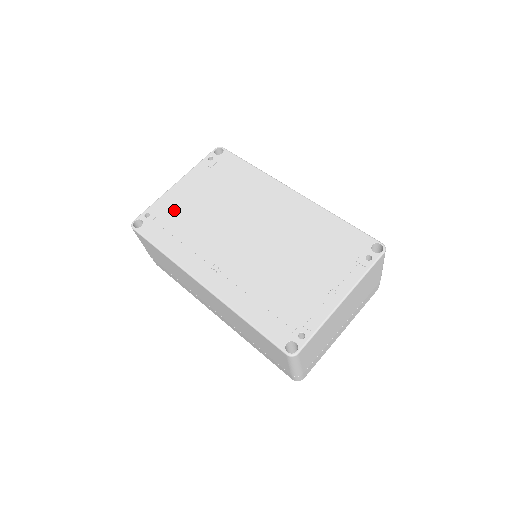
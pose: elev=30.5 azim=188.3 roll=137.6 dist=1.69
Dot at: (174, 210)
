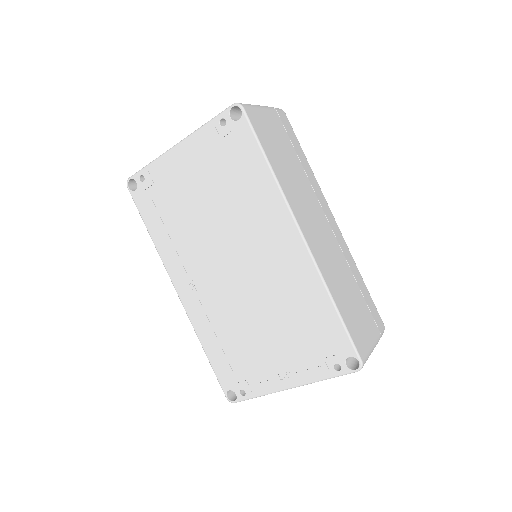
Dot at: (168, 187)
